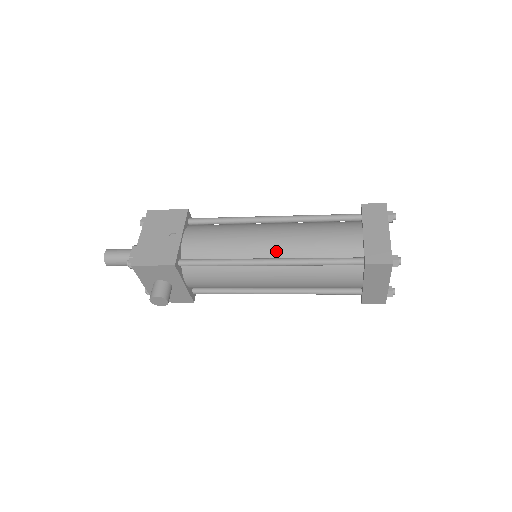
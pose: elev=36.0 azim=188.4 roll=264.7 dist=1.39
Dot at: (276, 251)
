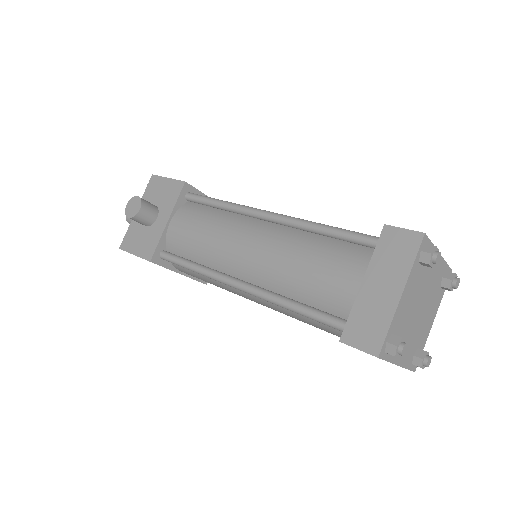
Dot at: occluded
